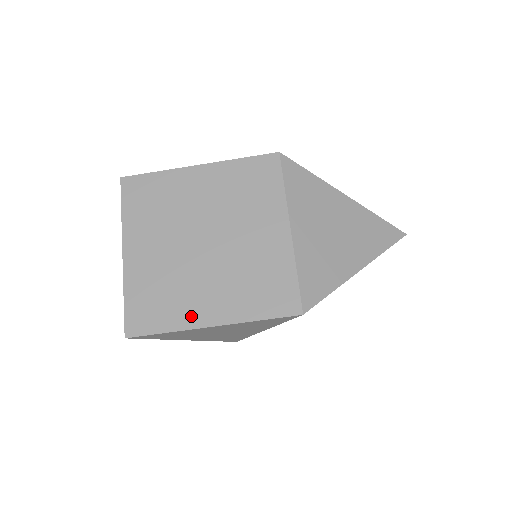
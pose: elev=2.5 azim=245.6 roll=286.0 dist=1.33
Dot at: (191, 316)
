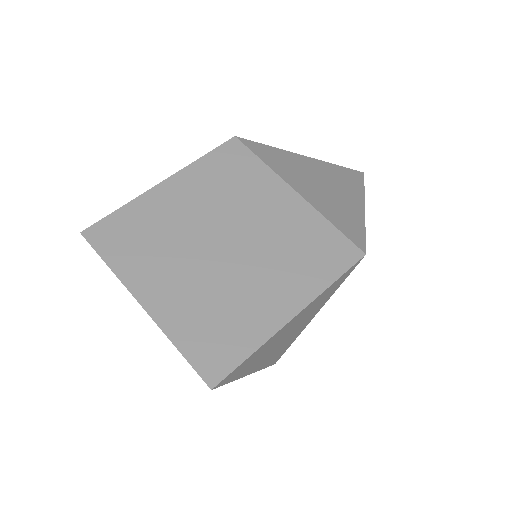
Dot at: (266, 320)
